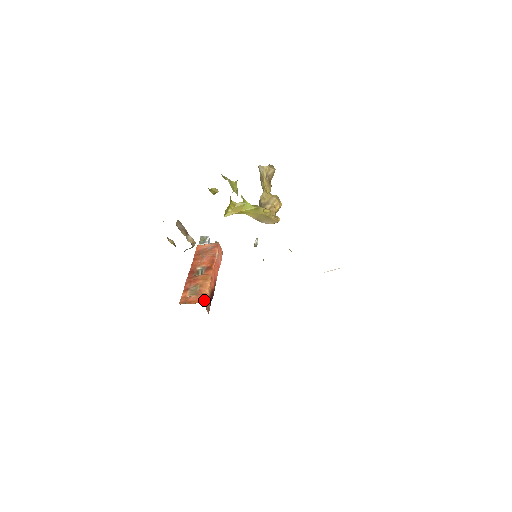
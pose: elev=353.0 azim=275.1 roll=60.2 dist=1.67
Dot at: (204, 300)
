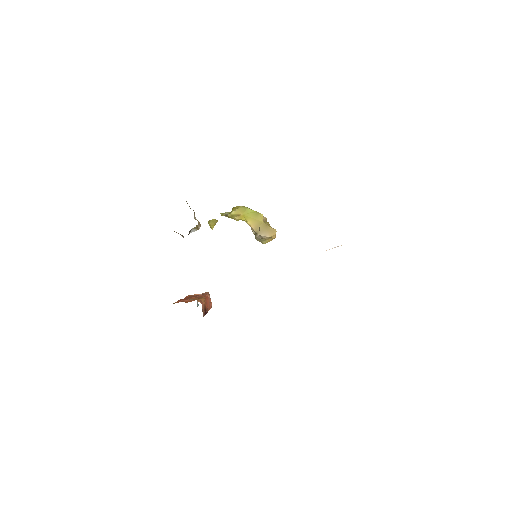
Dot at: (200, 300)
